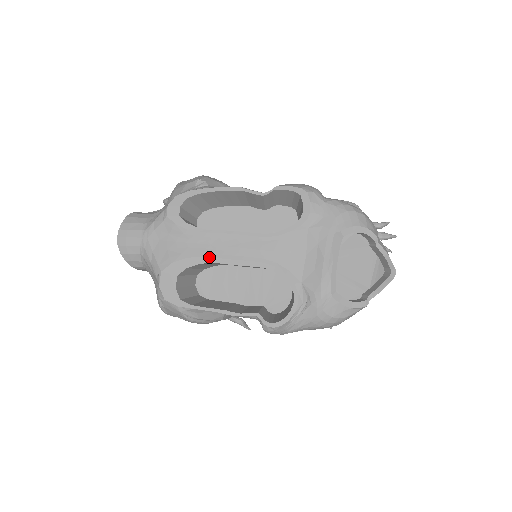
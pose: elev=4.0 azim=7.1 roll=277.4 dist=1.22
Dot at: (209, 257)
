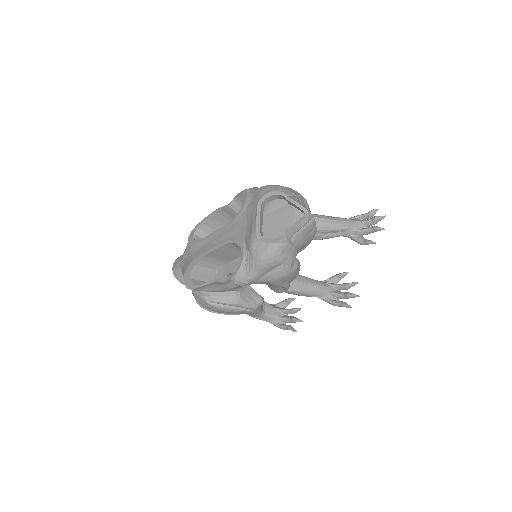
Dot at: (204, 252)
